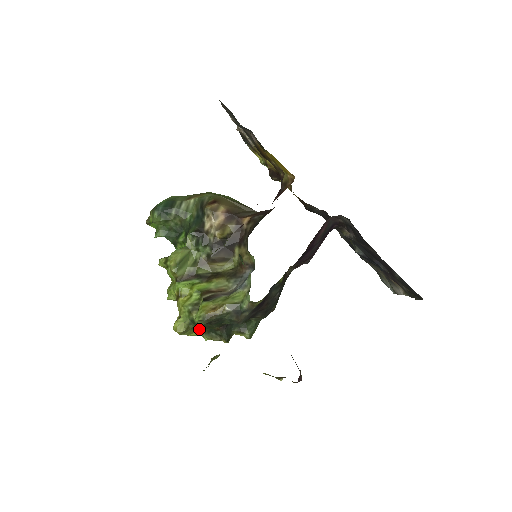
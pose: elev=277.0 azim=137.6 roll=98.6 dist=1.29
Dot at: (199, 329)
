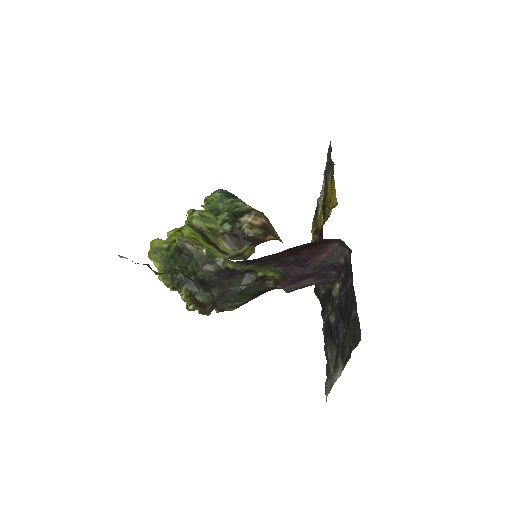
Dot at: (165, 262)
